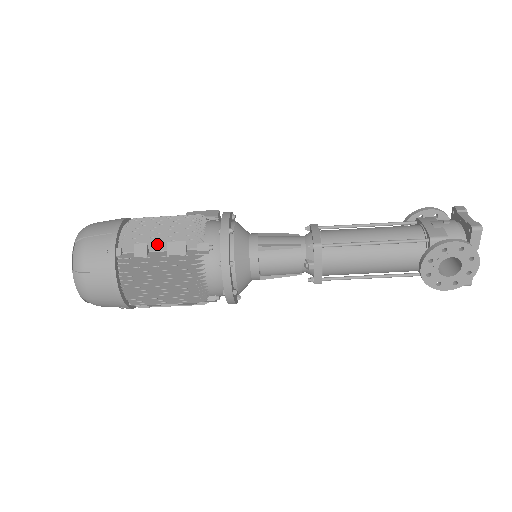
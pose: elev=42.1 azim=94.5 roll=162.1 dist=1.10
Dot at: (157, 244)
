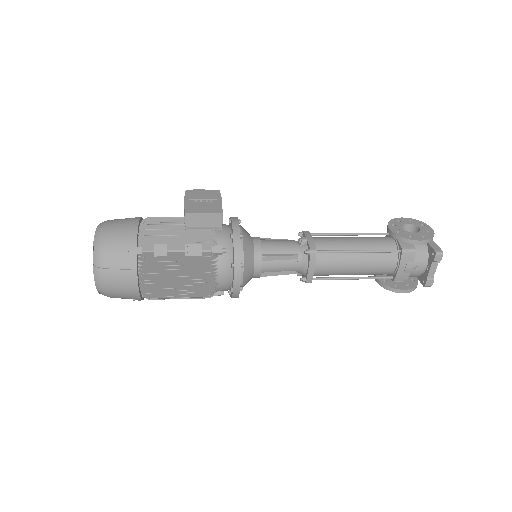
Dot at: (177, 296)
